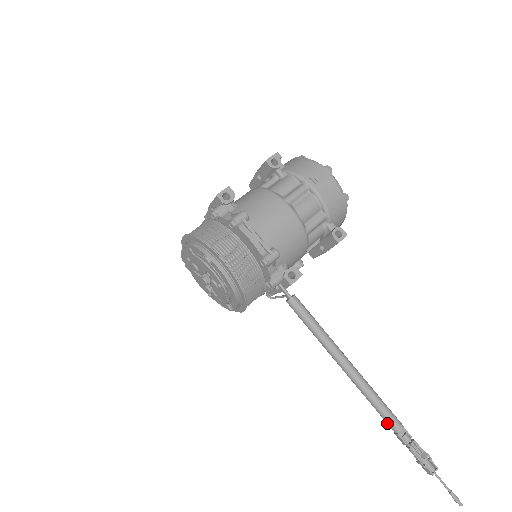
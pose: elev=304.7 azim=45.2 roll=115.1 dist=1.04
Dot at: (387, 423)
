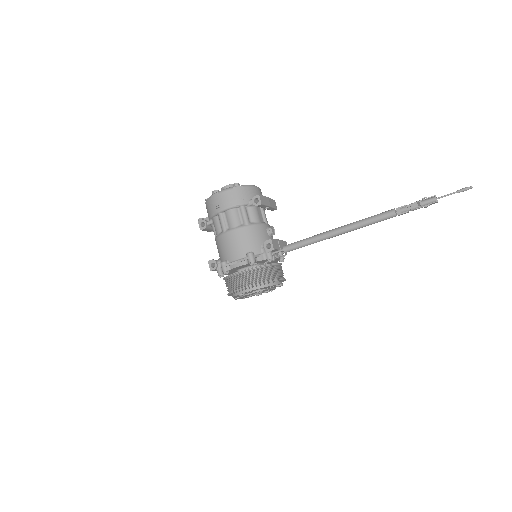
Dot at: occluded
